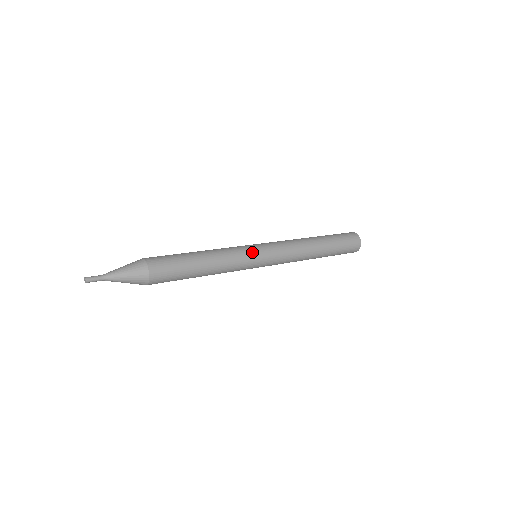
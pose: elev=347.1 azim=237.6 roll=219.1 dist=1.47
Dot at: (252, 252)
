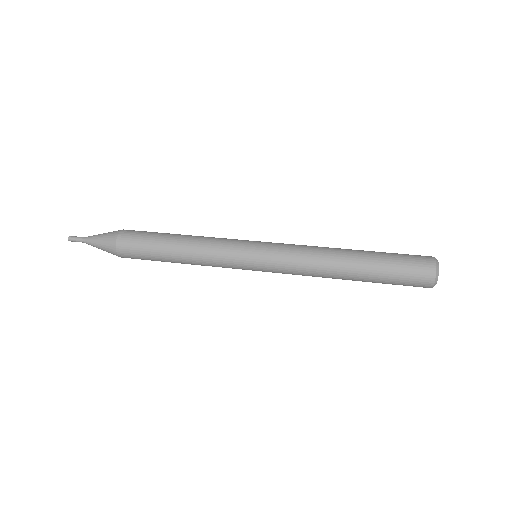
Dot at: (241, 247)
